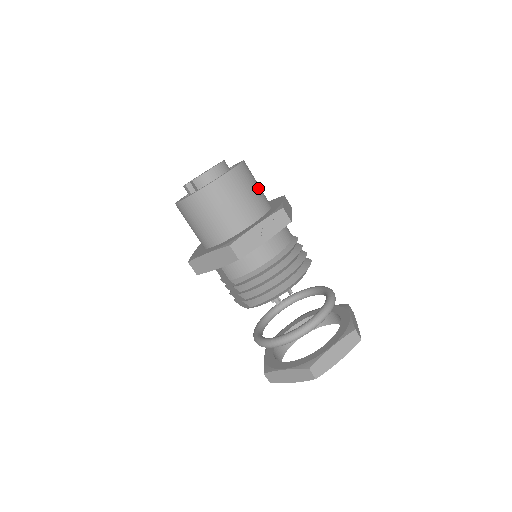
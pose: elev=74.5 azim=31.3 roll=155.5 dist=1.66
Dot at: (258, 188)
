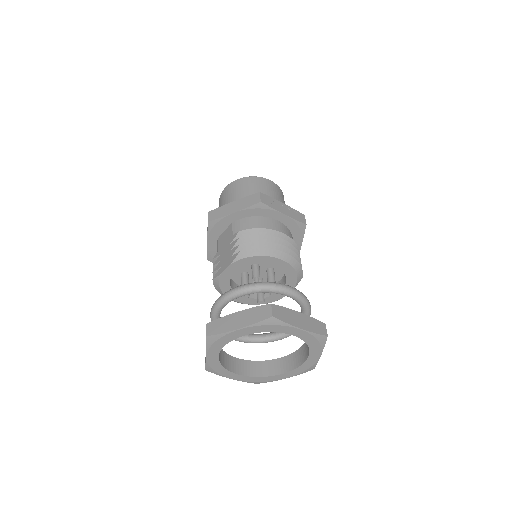
Dot at: occluded
